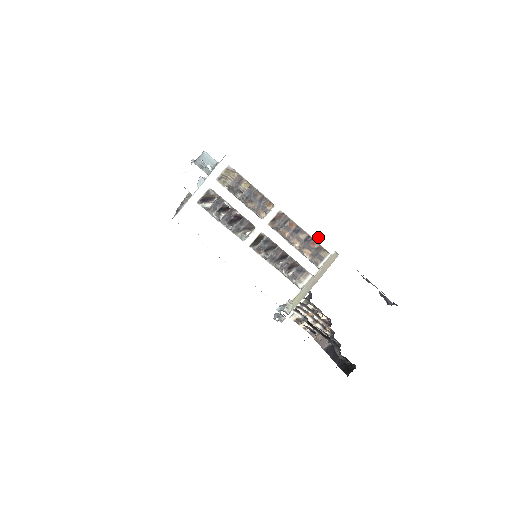
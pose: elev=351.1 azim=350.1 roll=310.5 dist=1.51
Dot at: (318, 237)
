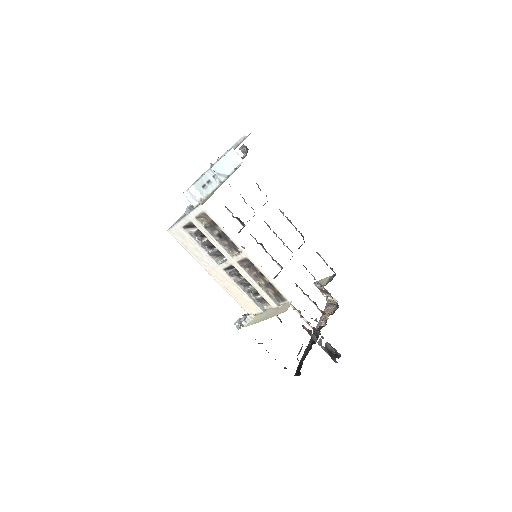
Dot at: (278, 287)
